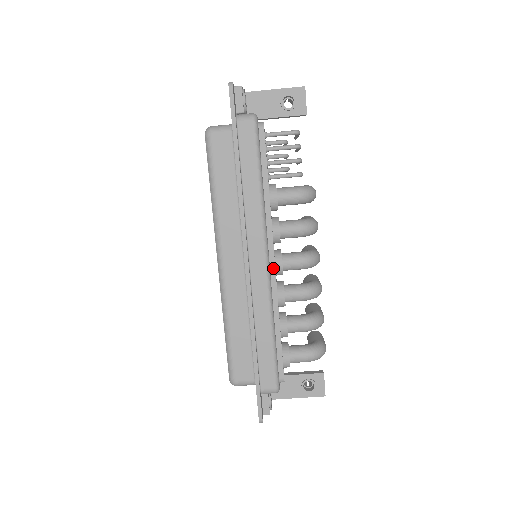
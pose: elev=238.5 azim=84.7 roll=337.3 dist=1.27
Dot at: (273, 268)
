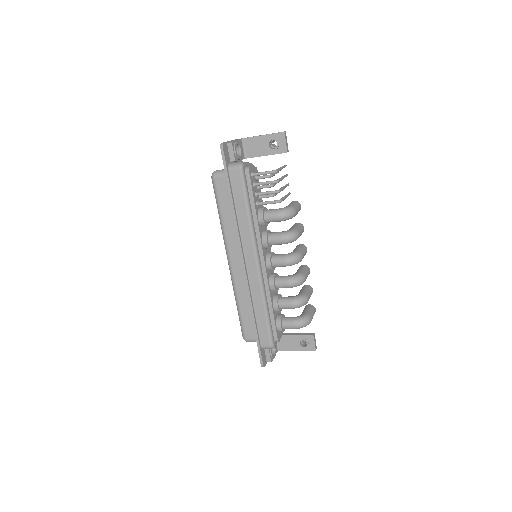
Dot at: (264, 267)
